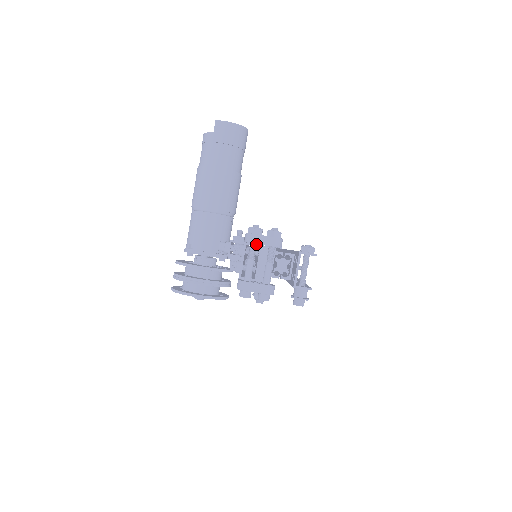
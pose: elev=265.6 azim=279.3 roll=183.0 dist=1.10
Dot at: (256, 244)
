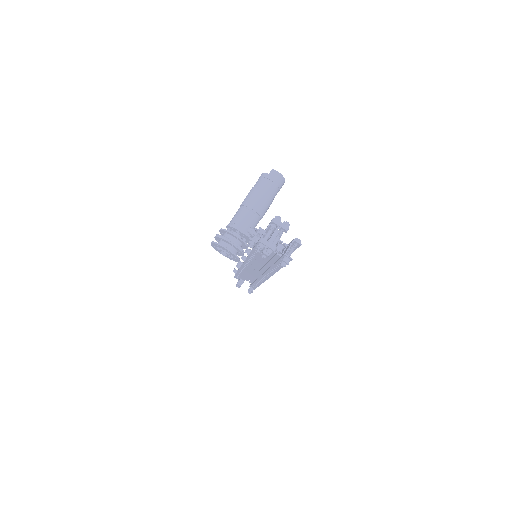
Dot at: (276, 225)
